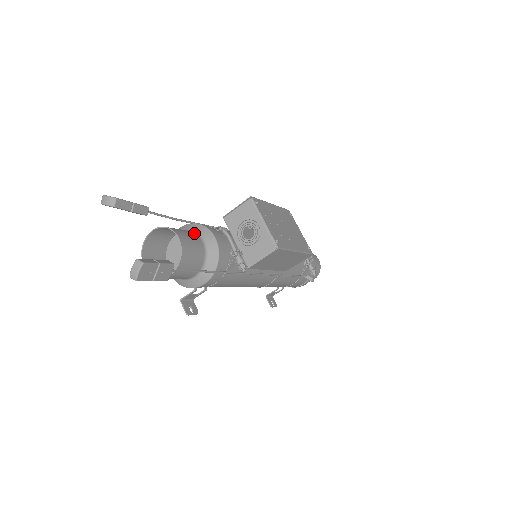
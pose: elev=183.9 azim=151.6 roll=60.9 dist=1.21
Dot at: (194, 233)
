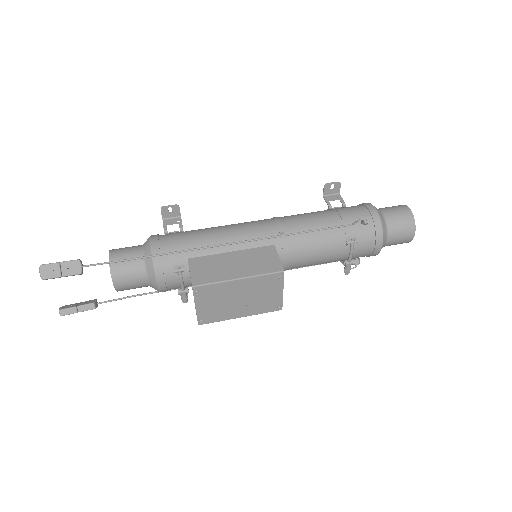
Dot at: (143, 271)
